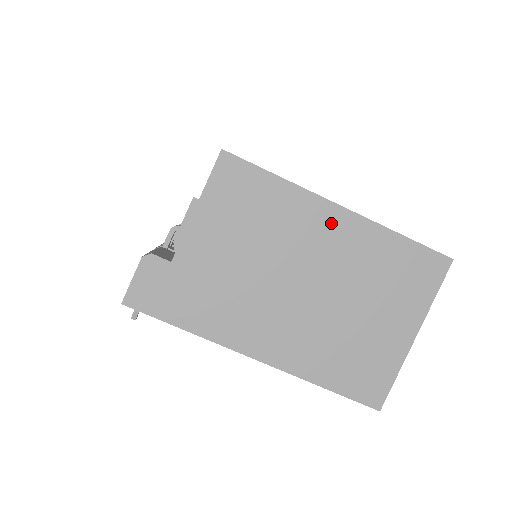
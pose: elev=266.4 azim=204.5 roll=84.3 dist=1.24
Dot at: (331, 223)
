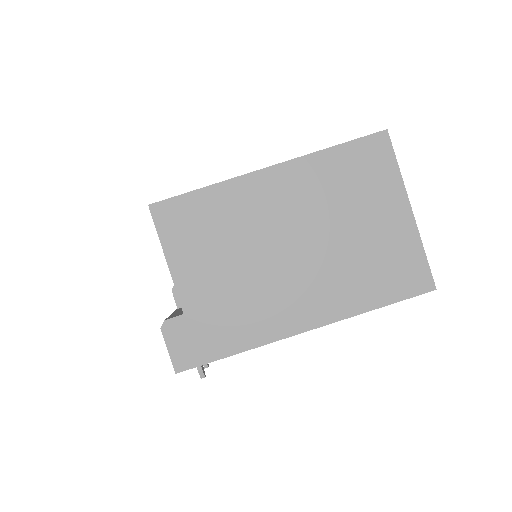
Dot at: (271, 186)
